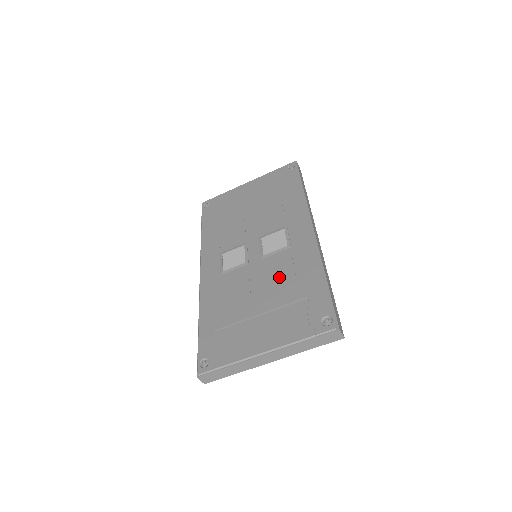
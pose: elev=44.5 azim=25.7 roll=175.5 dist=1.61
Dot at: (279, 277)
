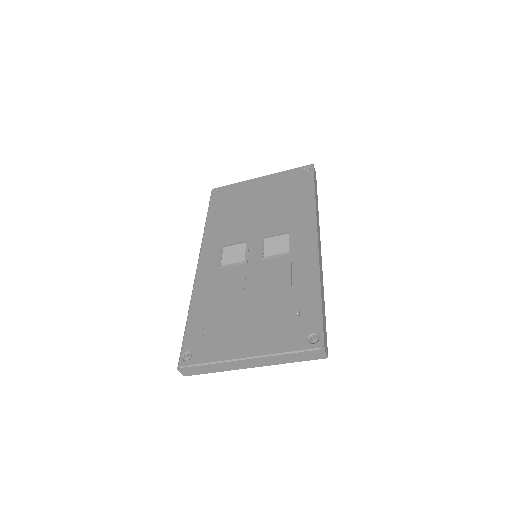
Dot at: (275, 283)
